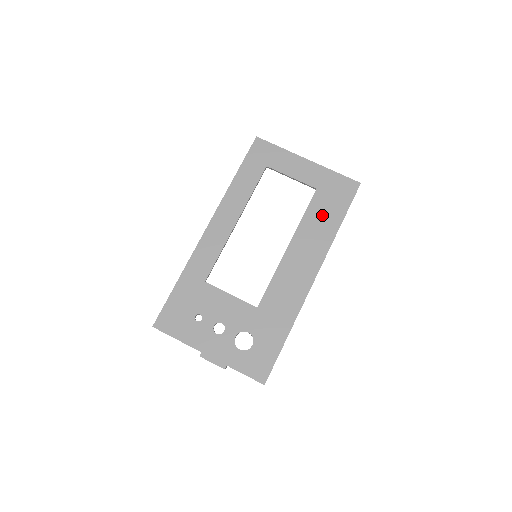
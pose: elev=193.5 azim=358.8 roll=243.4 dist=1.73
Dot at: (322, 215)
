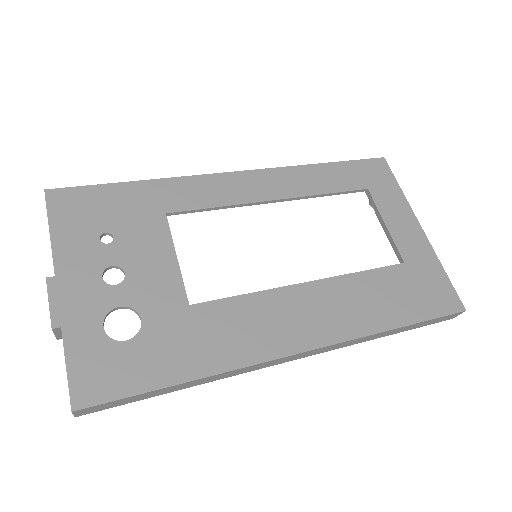
Dot at: (384, 294)
